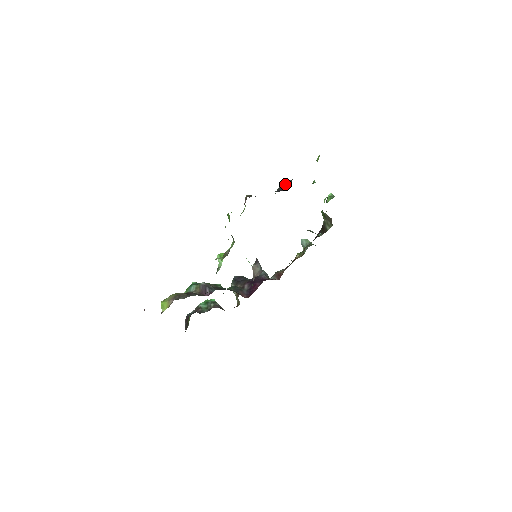
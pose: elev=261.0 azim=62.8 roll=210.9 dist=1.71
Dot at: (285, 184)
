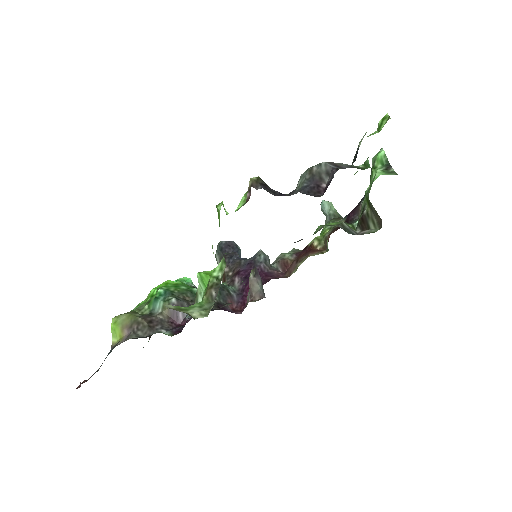
Dot at: (320, 172)
